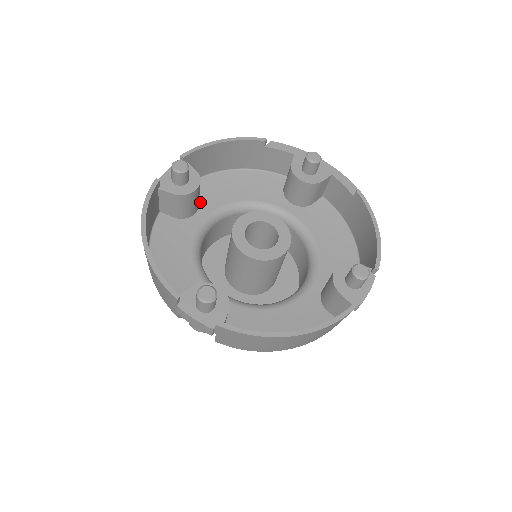
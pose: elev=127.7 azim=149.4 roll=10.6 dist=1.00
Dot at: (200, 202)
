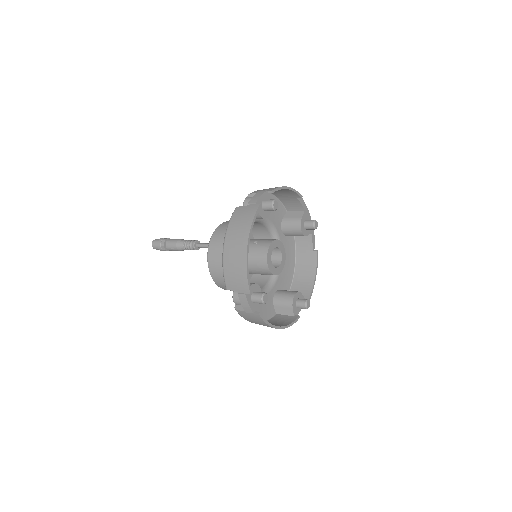
Dot at: occluded
